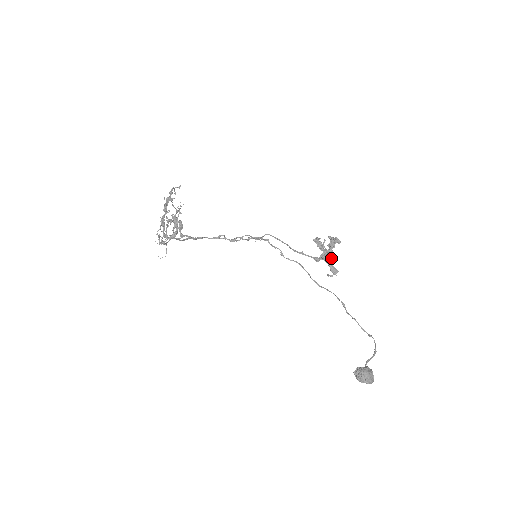
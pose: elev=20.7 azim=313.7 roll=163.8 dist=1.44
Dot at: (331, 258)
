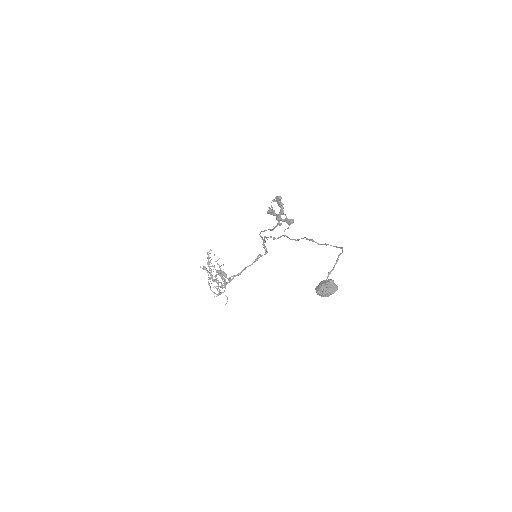
Dot at: occluded
